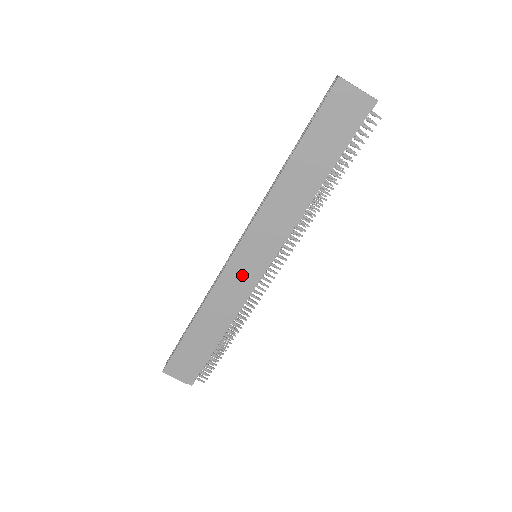
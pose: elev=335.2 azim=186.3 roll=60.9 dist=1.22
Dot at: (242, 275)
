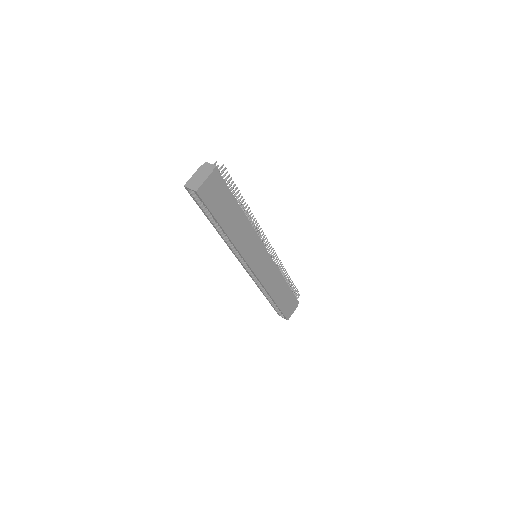
Dot at: (265, 268)
